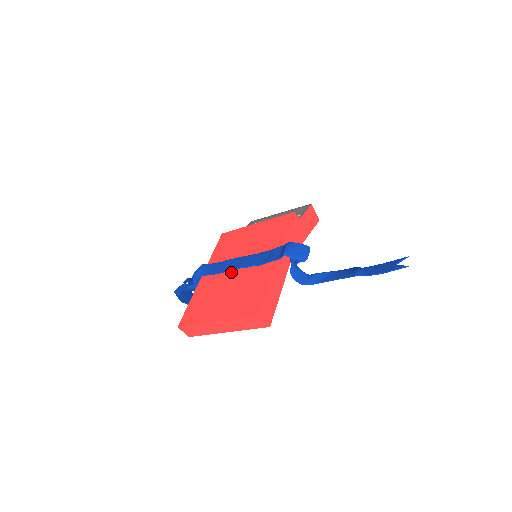
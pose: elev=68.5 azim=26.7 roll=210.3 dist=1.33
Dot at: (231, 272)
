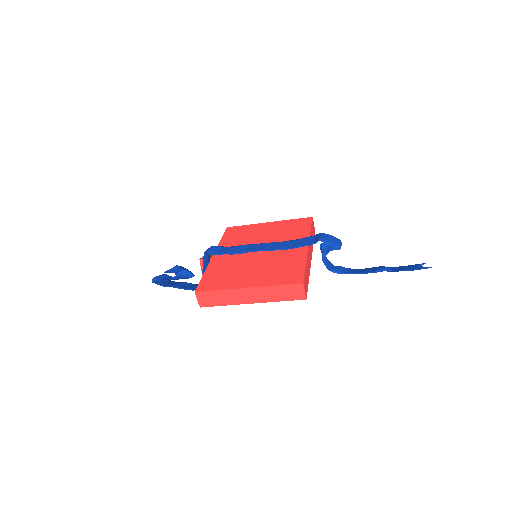
Dot at: (252, 253)
